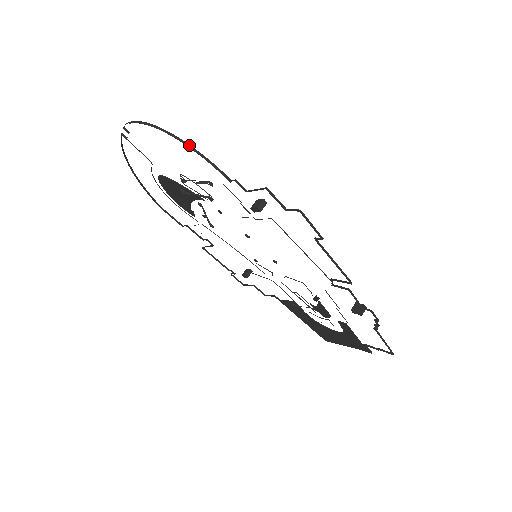
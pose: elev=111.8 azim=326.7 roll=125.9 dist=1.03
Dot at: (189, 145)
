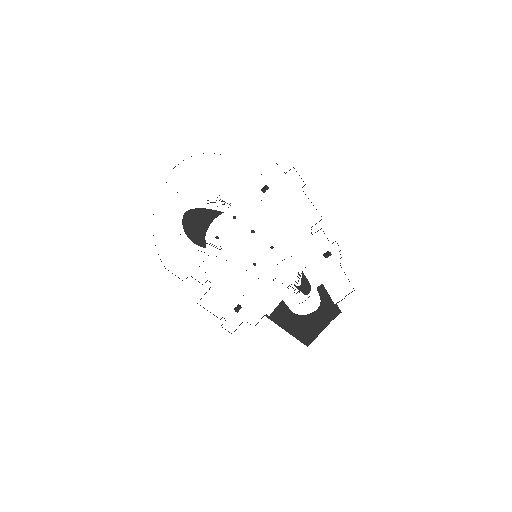
Dot at: occluded
